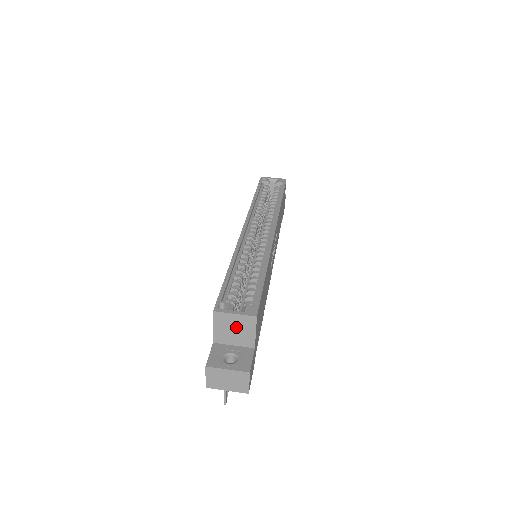
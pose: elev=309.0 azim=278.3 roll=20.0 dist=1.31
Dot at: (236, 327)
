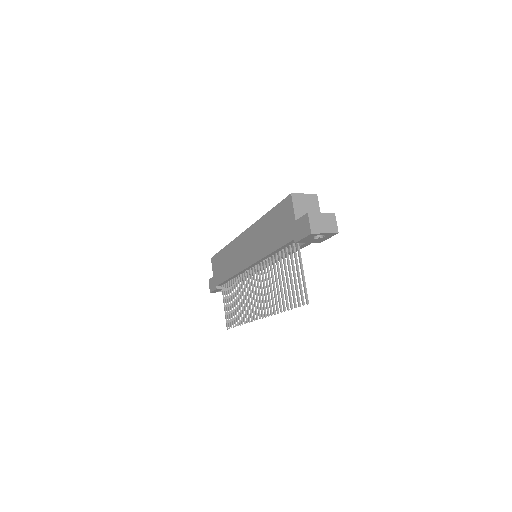
Dot at: (307, 204)
